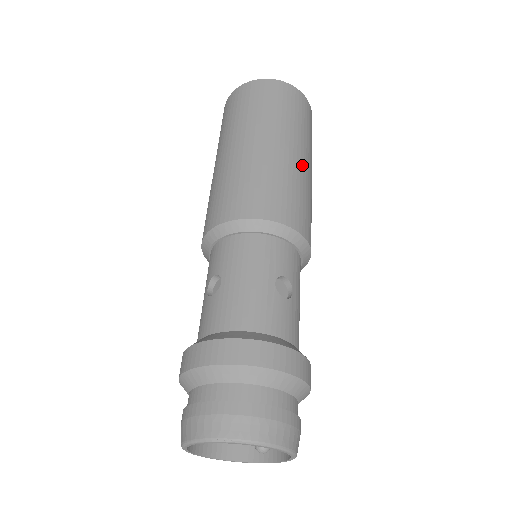
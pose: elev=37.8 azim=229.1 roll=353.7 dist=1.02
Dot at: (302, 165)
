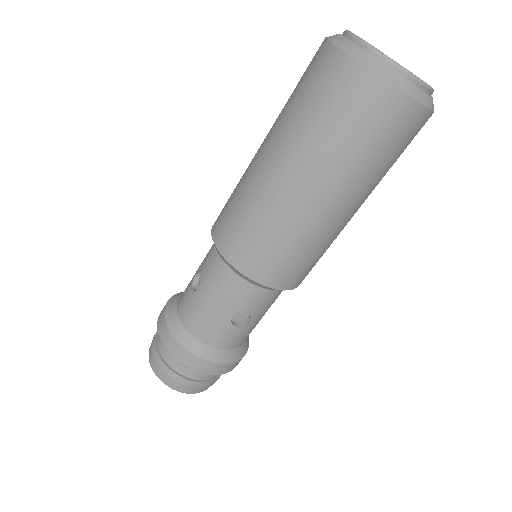
Dot at: (332, 219)
